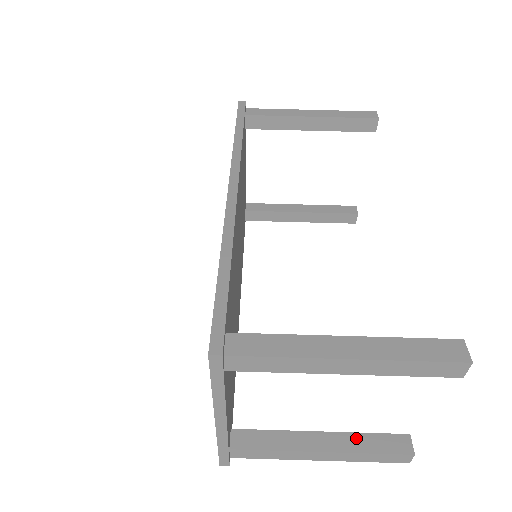
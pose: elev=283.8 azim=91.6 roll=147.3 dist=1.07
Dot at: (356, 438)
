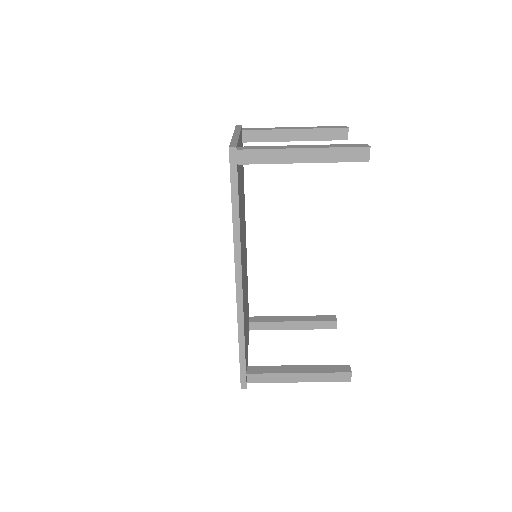
Dot at: (310, 324)
